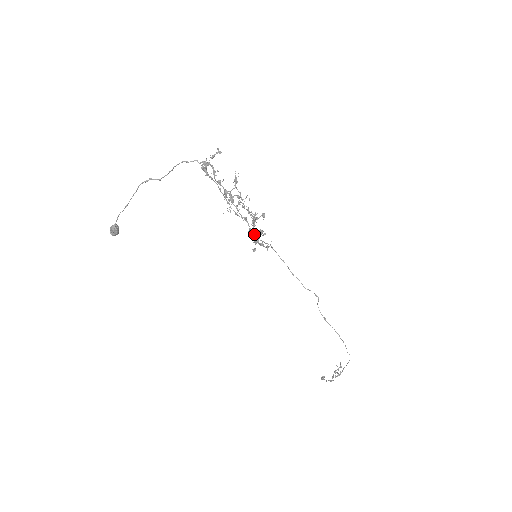
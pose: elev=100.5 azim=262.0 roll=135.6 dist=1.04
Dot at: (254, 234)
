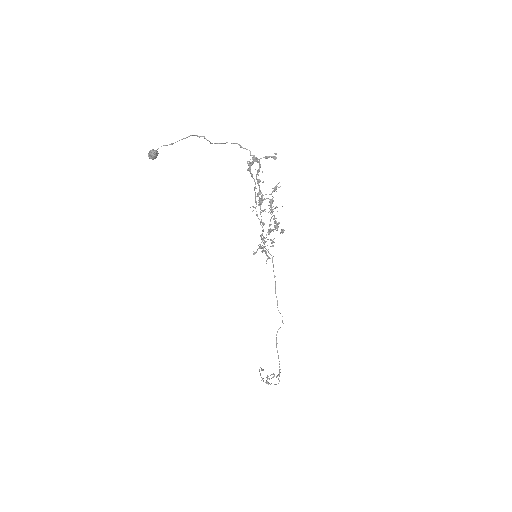
Dot at: occluded
